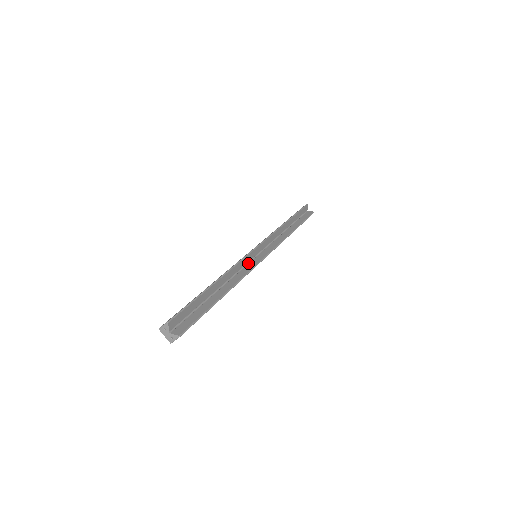
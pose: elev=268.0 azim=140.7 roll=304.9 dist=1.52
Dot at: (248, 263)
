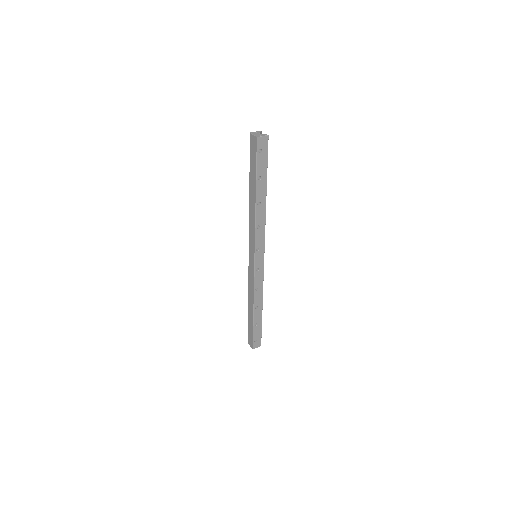
Dot at: occluded
